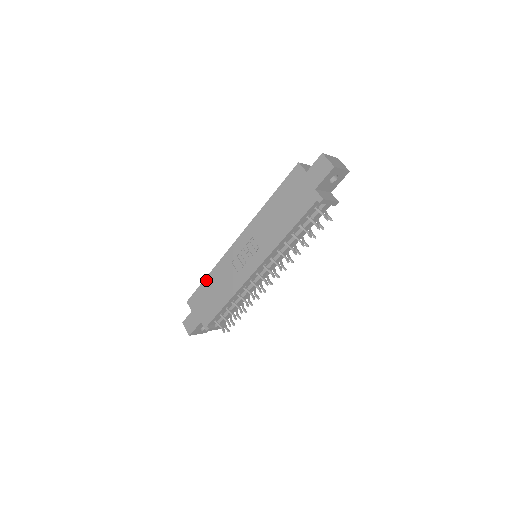
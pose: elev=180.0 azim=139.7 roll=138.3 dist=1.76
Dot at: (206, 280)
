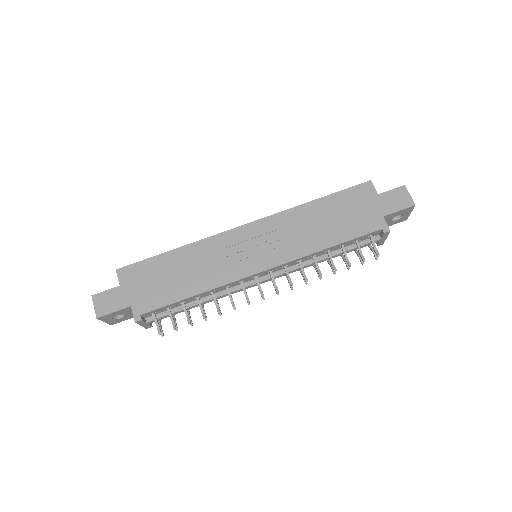
Dot at: (169, 254)
